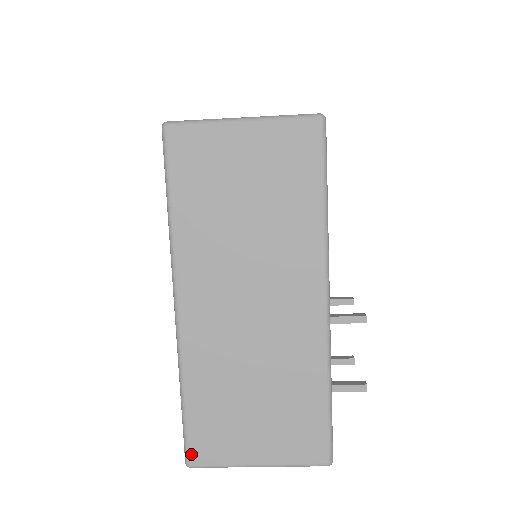
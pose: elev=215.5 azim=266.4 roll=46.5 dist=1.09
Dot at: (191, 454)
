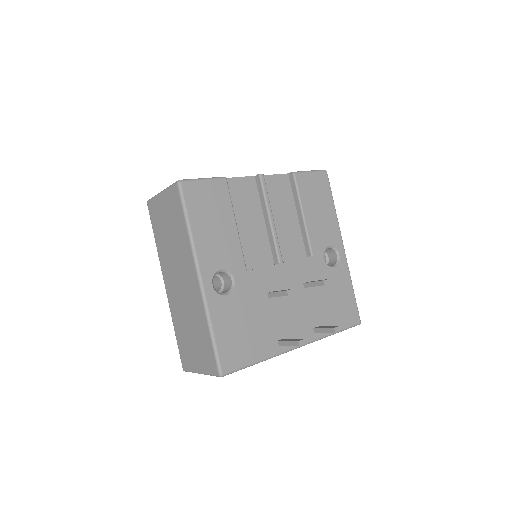
Dot at: (182, 363)
